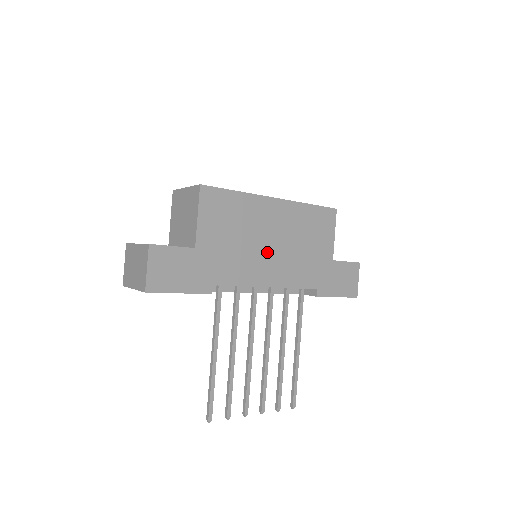
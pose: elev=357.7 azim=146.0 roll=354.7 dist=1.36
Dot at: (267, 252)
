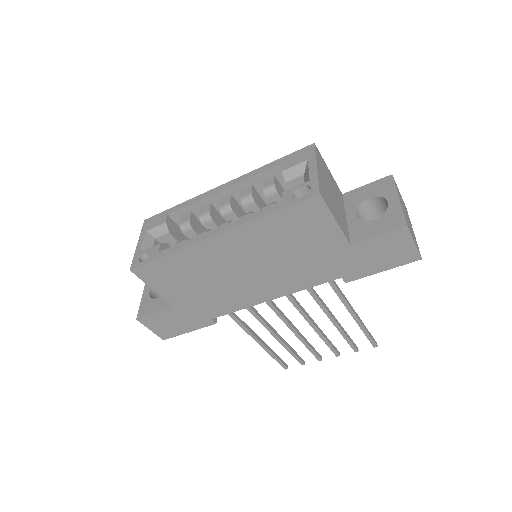
Dot at: (247, 279)
